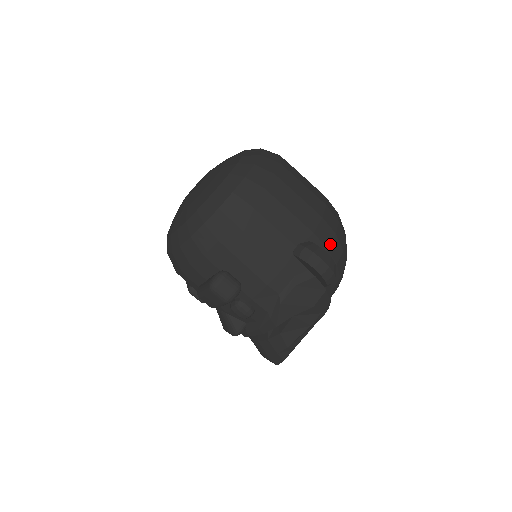
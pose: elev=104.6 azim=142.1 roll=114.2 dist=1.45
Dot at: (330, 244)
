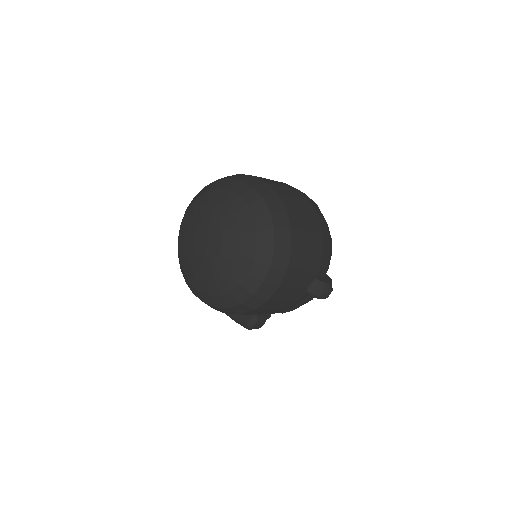
Dot at: (327, 266)
